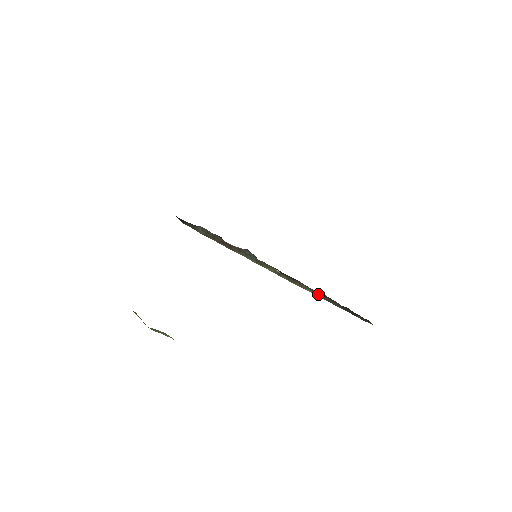
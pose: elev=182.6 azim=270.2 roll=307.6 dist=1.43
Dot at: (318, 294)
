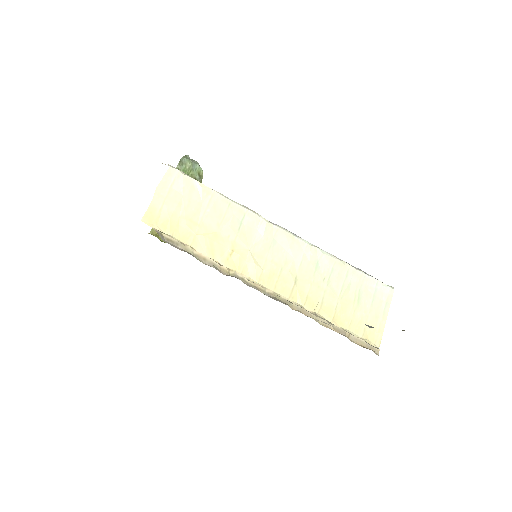
Dot at: occluded
